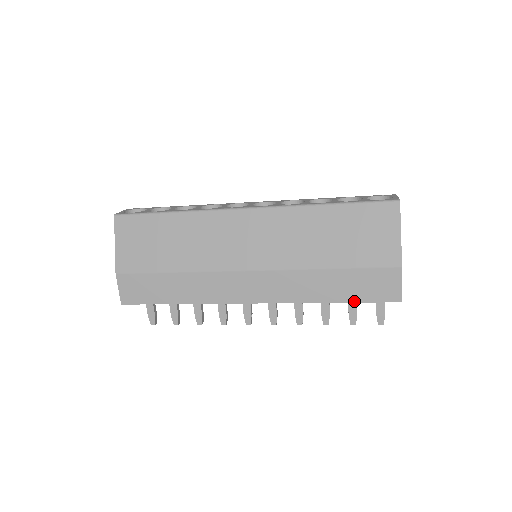
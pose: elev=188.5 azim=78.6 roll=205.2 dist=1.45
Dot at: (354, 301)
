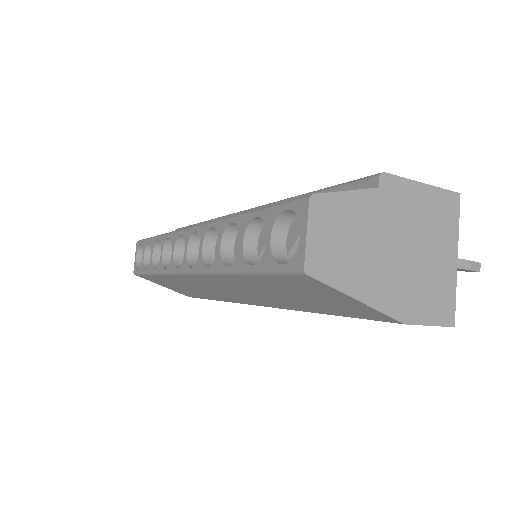
Dot at: occluded
